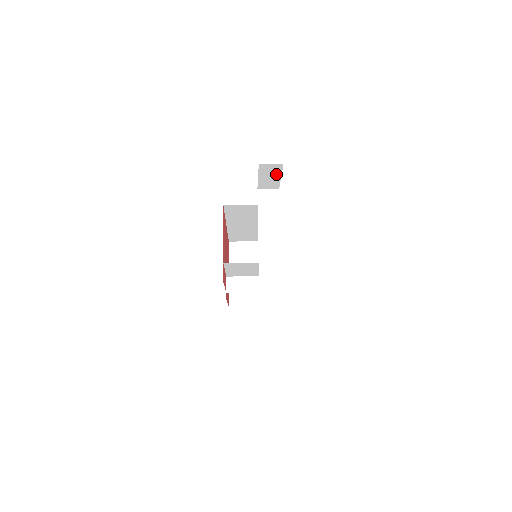
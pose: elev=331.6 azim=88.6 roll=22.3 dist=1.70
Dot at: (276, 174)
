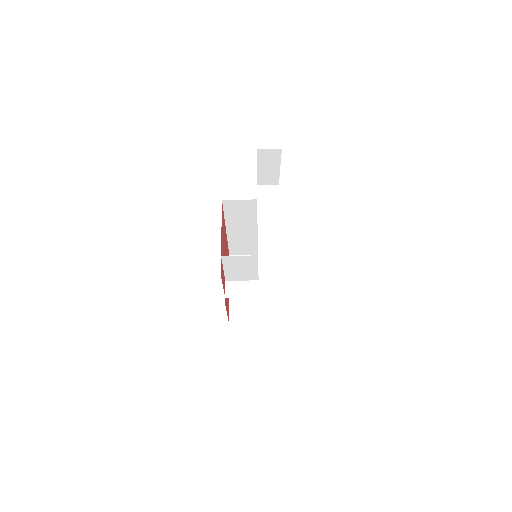
Dot at: (275, 163)
